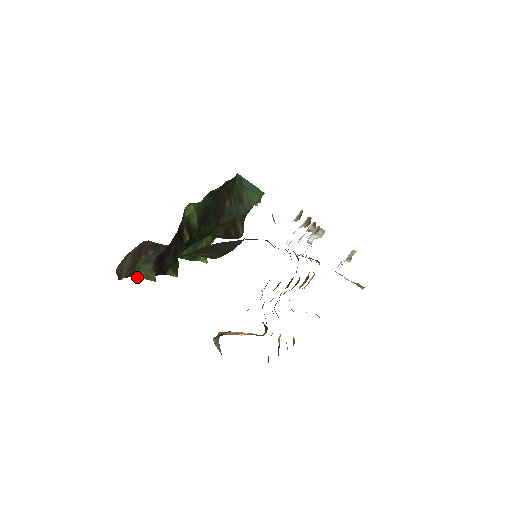
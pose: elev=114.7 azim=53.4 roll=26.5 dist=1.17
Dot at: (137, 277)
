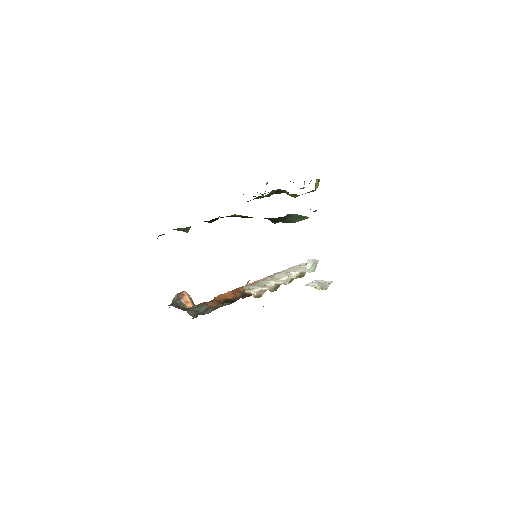
Dot at: occluded
